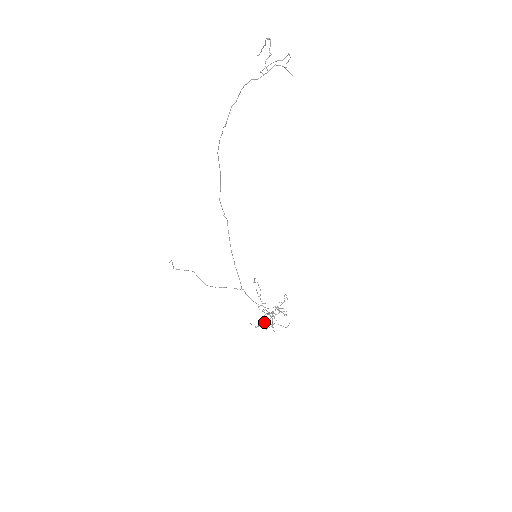
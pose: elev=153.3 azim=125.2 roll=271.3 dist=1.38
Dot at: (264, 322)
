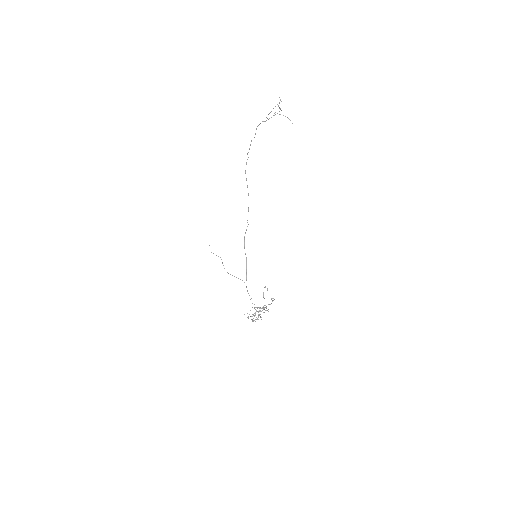
Dot at: occluded
